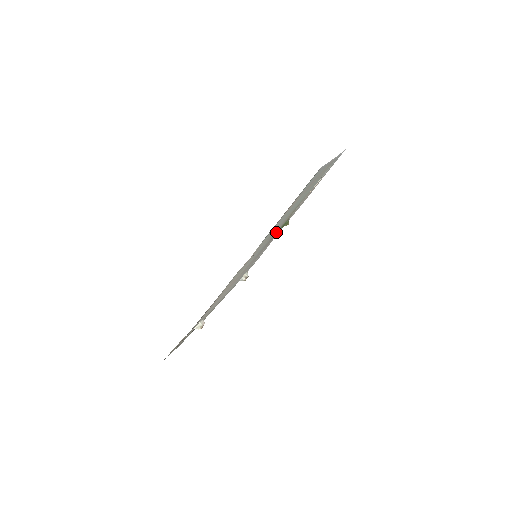
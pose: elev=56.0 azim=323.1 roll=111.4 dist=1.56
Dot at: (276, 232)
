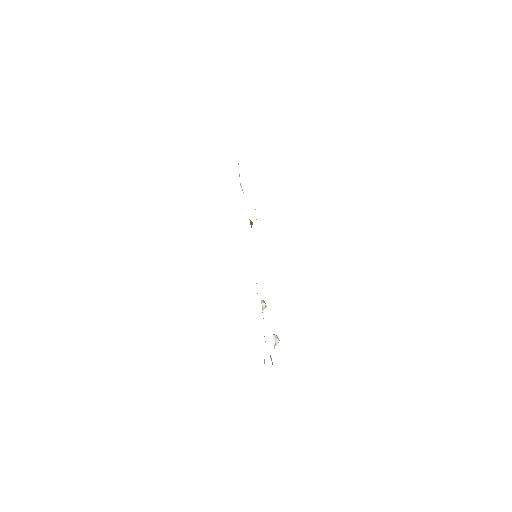
Dot at: occluded
